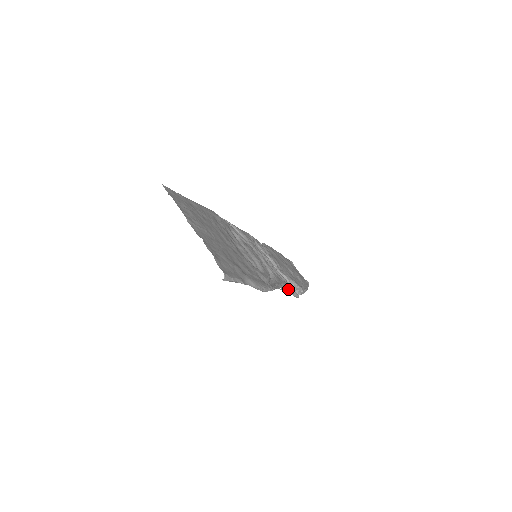
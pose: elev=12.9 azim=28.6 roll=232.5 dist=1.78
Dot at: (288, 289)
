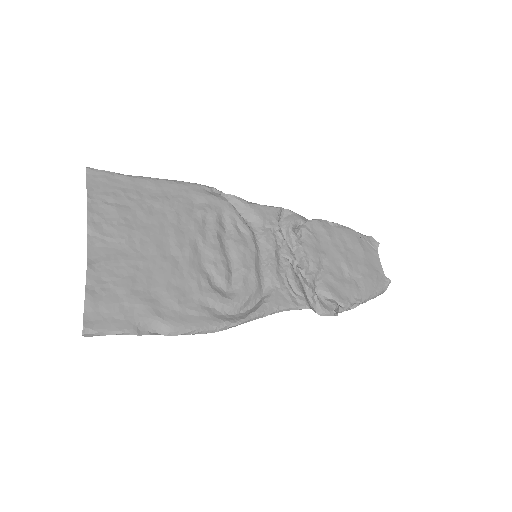
Dot at: (312, 305)
